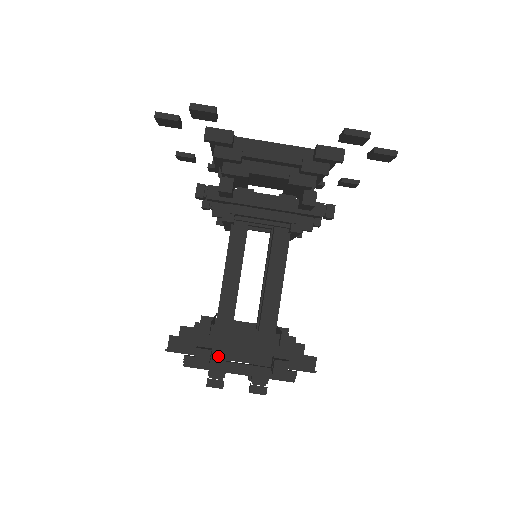
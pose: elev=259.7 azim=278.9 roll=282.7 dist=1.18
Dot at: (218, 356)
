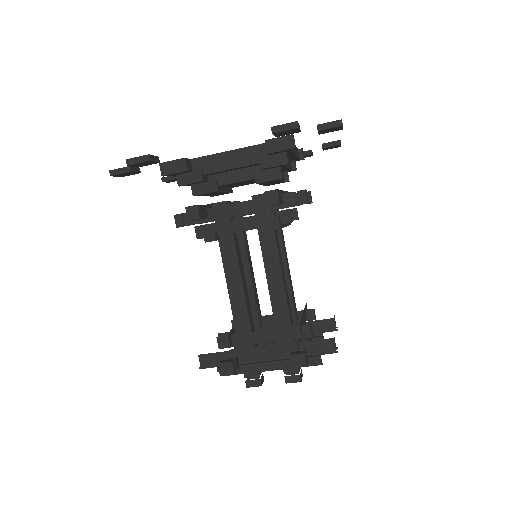
Dot at: (245, 361)
